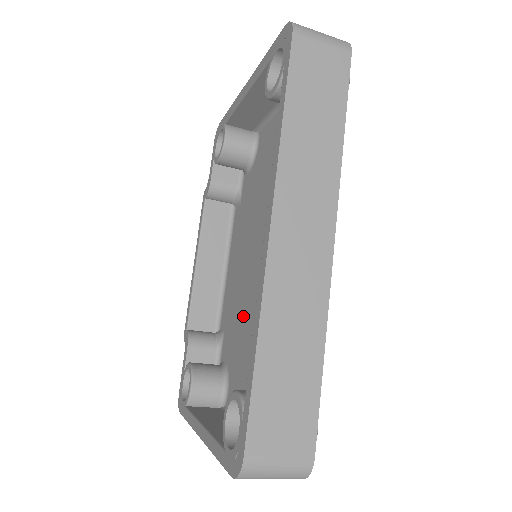
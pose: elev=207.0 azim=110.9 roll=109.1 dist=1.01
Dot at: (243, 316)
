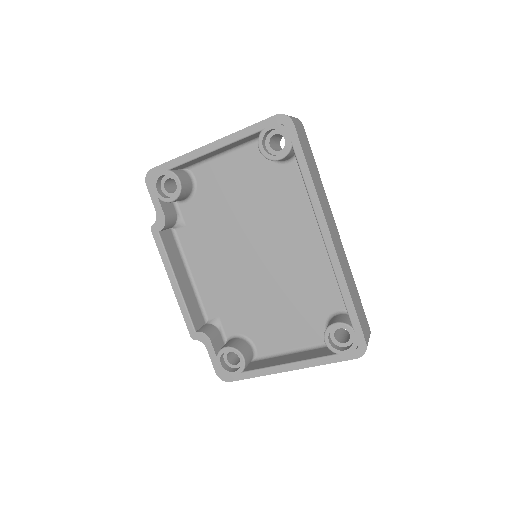
Dot at: (251, 297)
